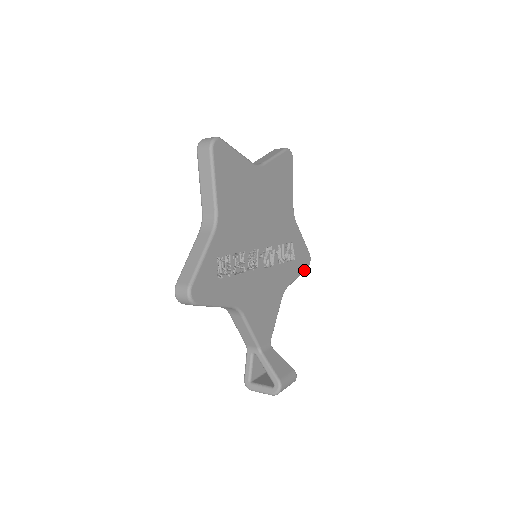
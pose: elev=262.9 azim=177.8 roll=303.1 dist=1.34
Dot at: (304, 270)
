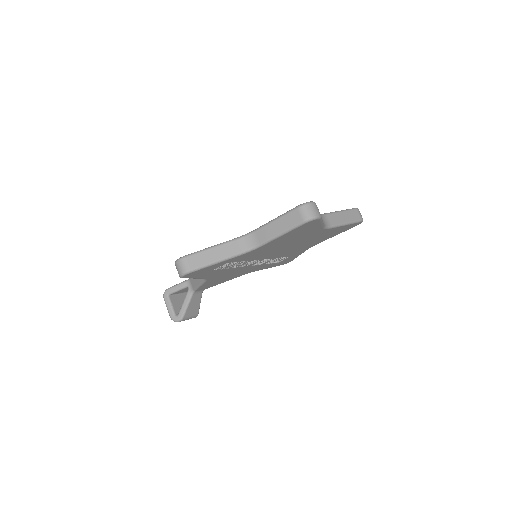
Dot at: occluded
